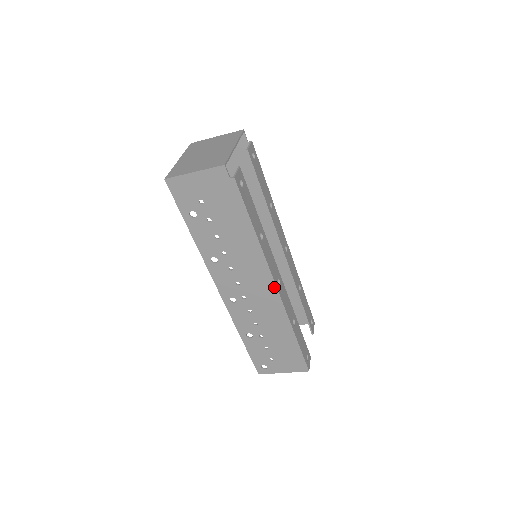
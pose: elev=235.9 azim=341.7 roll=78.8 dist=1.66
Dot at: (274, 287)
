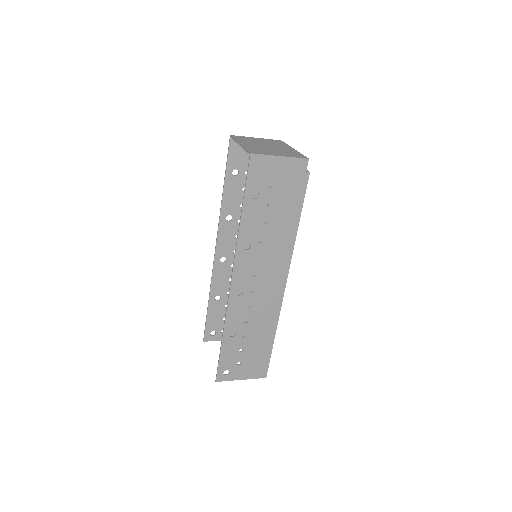
Dot at: (284, 284)
